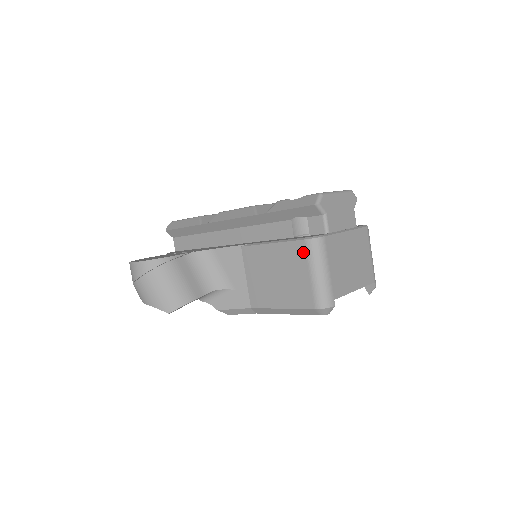
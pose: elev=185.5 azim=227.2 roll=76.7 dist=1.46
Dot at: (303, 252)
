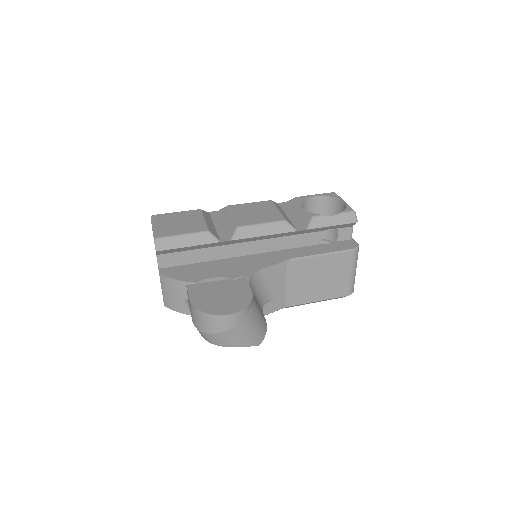
Dot at: (349, 260)
